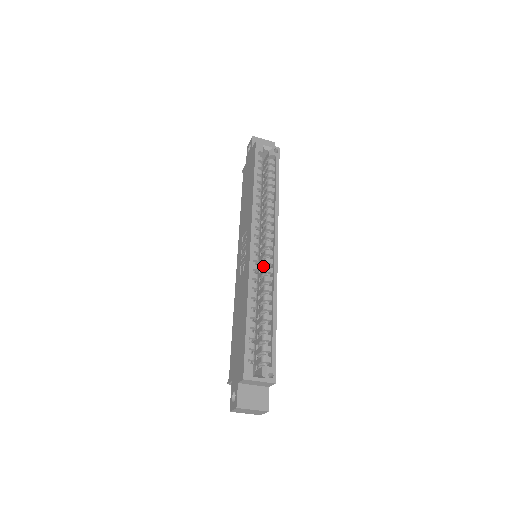
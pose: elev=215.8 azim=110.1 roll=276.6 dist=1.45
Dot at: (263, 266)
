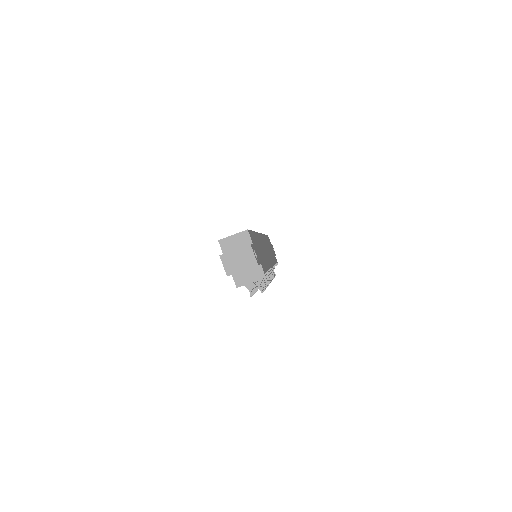
Dot at: occluded
